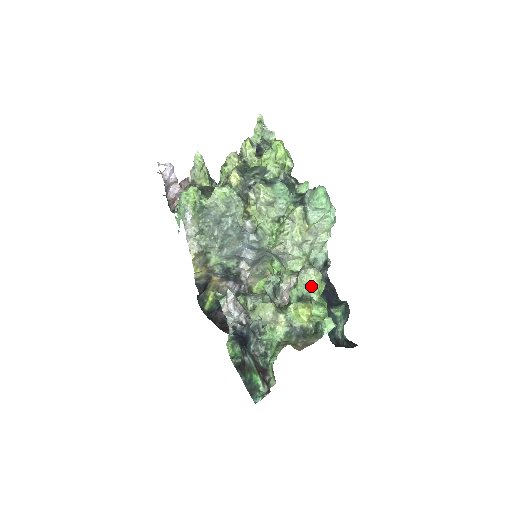
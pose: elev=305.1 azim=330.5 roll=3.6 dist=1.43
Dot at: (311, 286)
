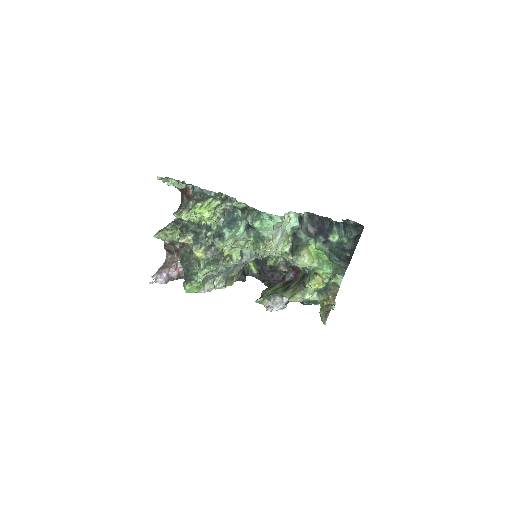
Dot at: occluded
